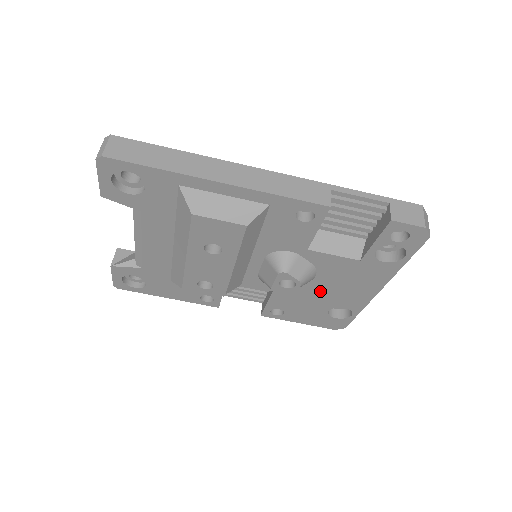
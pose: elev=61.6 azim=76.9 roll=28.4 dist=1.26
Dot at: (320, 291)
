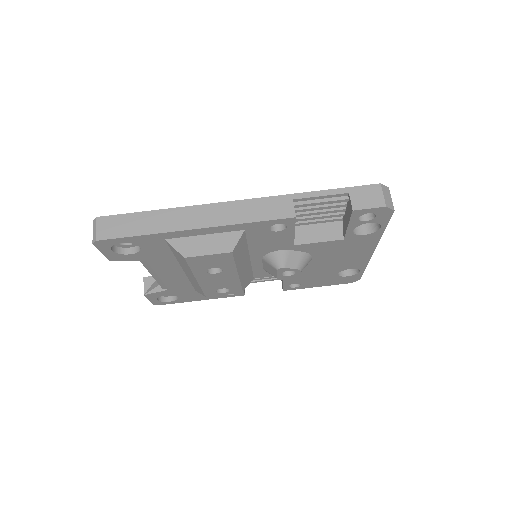
Dot at: (322, 265)
